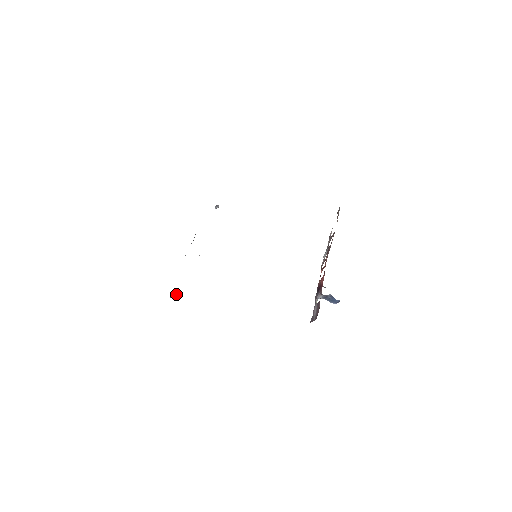
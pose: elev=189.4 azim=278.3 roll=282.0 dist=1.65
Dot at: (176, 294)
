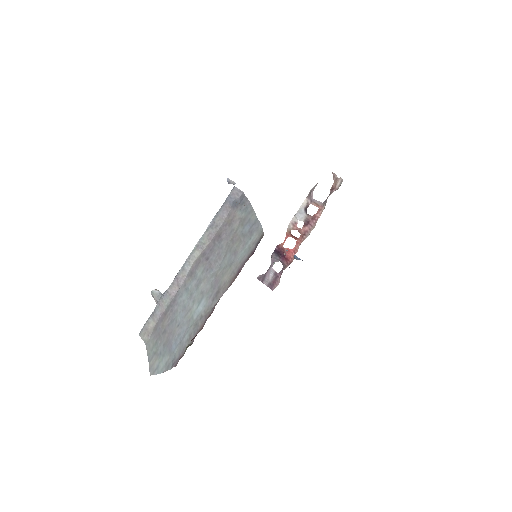
Dot at: (159, 298)
